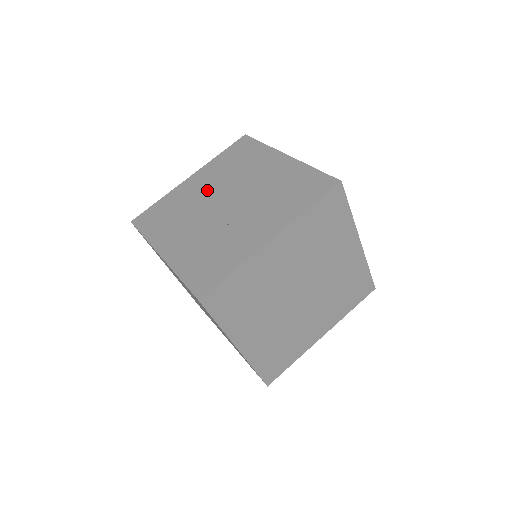
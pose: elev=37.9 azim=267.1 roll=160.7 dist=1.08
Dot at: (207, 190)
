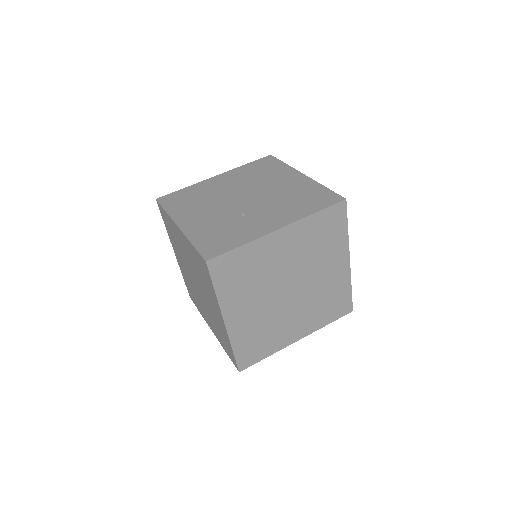
Dot at: (229, 187)
